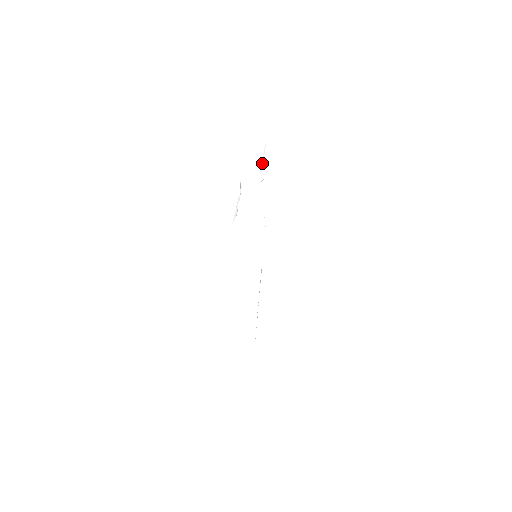
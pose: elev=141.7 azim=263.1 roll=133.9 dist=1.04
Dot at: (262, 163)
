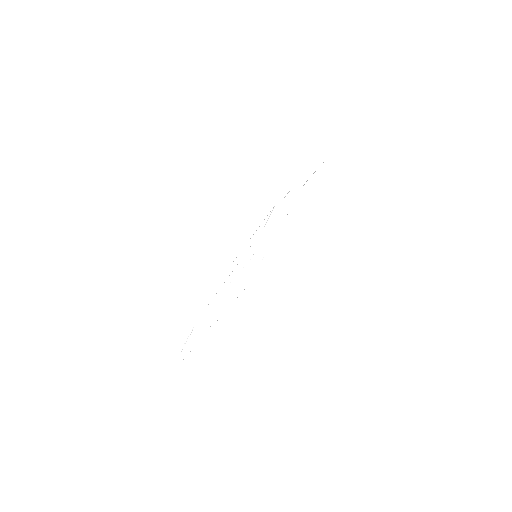
Dot at: (269, 216)
